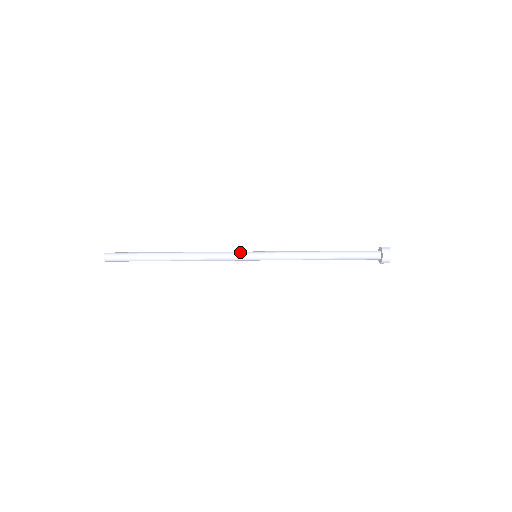
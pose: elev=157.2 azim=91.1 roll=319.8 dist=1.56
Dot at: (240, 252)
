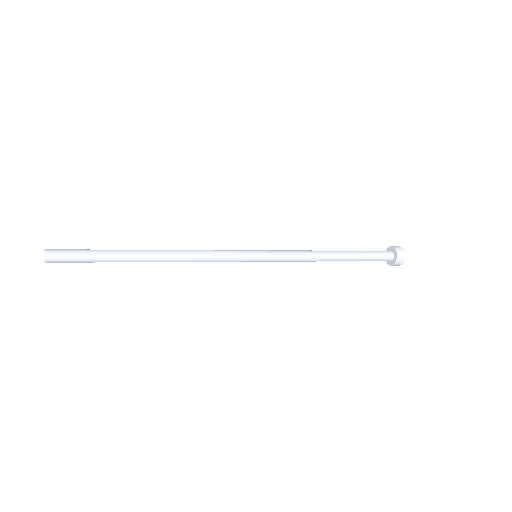
Dot at: occluded
